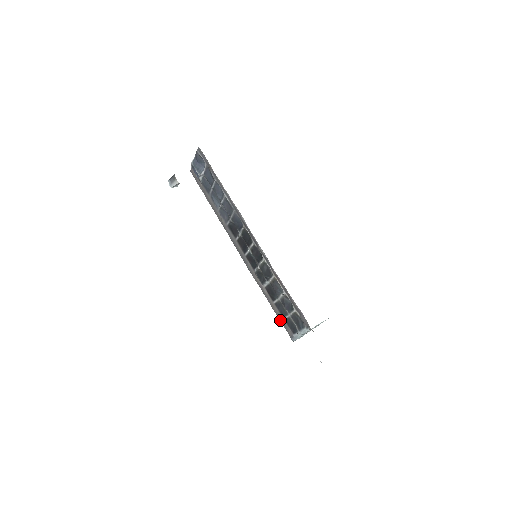
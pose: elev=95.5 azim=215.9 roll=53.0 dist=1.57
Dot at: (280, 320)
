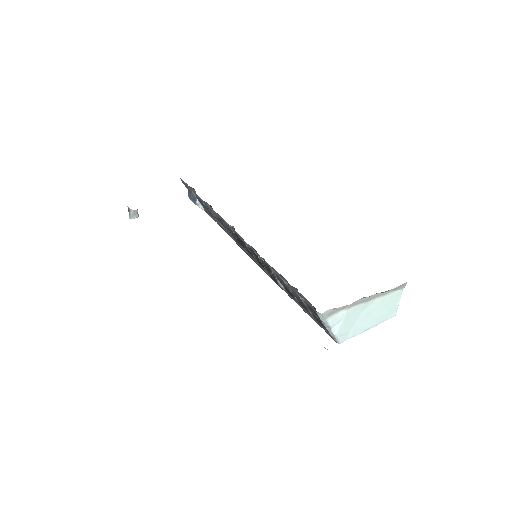
Dot at: occluded
